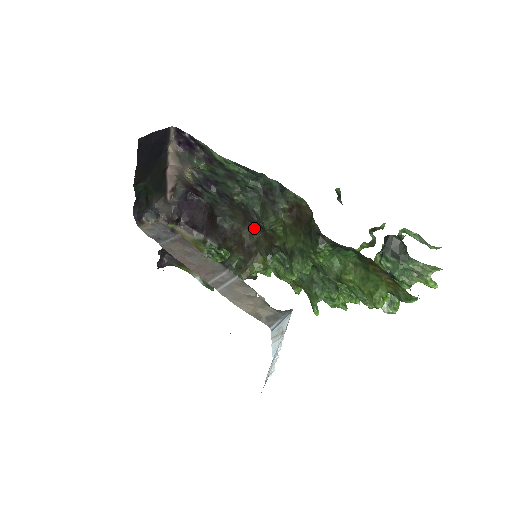
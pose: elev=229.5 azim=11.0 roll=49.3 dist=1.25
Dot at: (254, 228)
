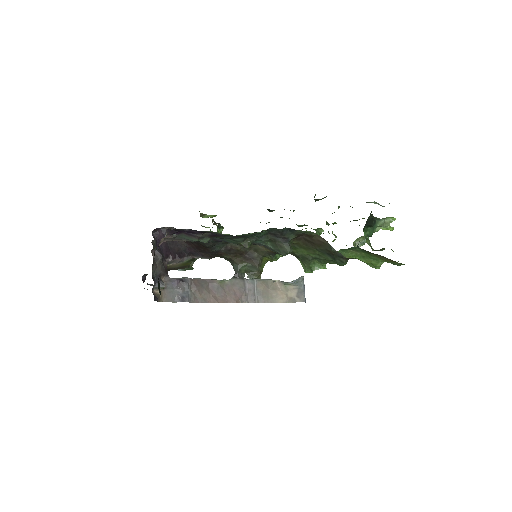
Dot at: occluded
